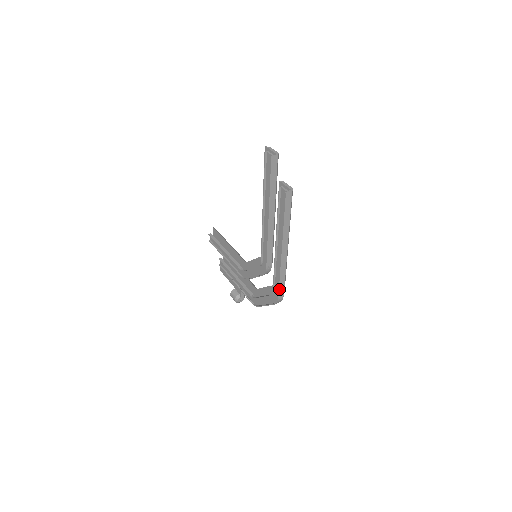
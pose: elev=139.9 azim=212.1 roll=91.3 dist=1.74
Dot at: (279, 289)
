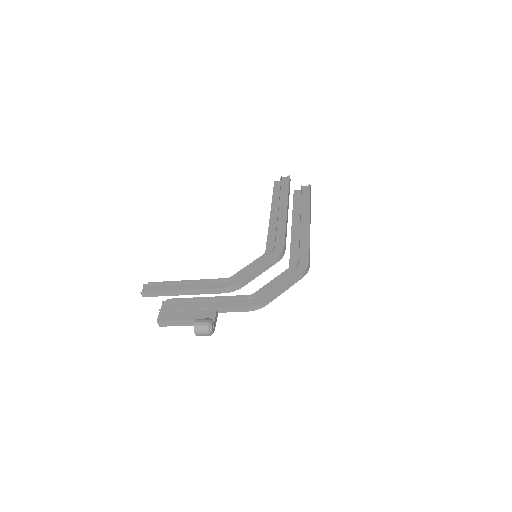
Dot at: (309, 252)
